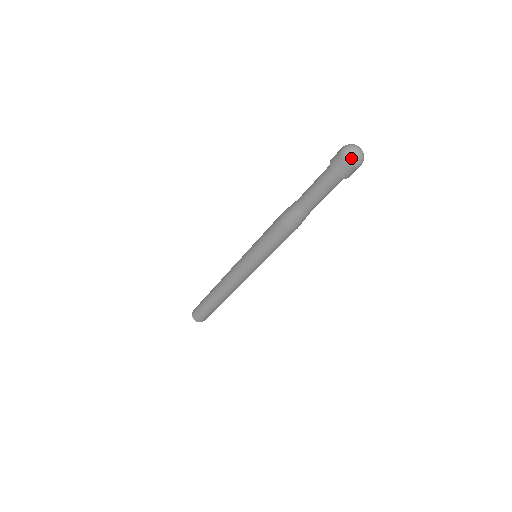
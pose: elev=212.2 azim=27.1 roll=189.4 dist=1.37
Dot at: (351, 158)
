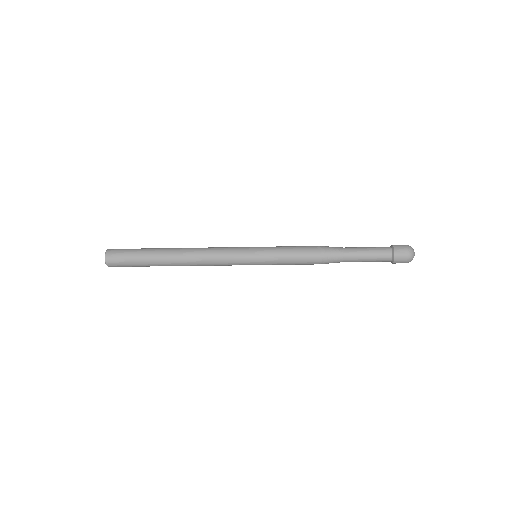
Dot at: (412, 252)
